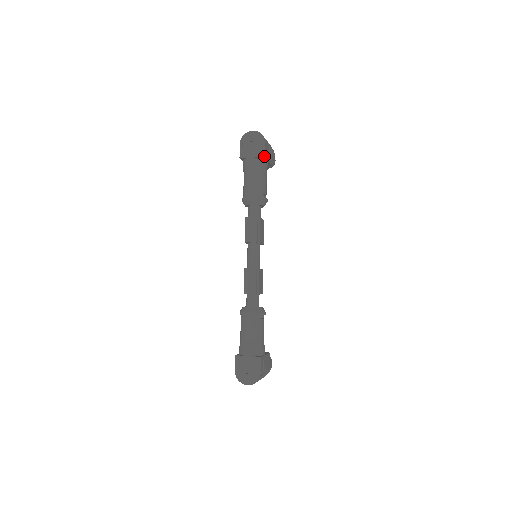
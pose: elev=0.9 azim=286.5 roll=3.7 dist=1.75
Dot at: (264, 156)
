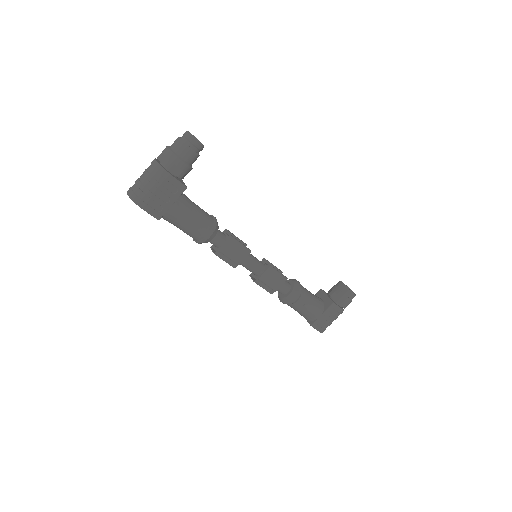
Dot at: occluded
